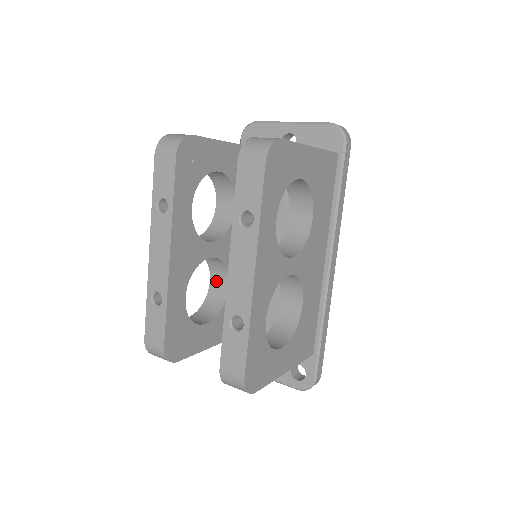
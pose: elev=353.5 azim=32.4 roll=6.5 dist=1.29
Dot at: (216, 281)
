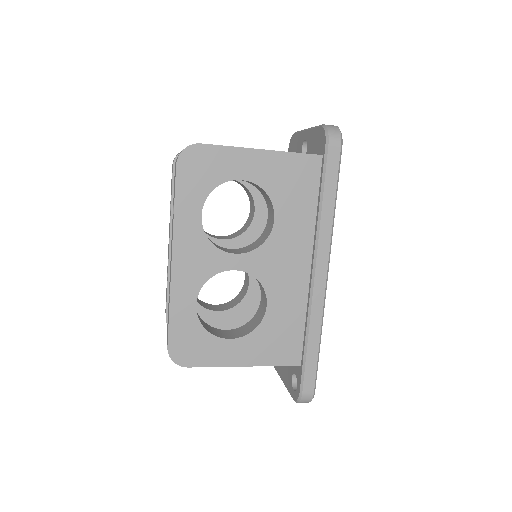
Dot at: (246, 278)
